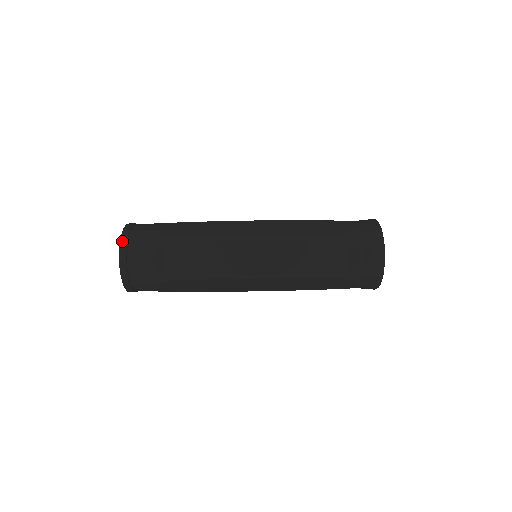
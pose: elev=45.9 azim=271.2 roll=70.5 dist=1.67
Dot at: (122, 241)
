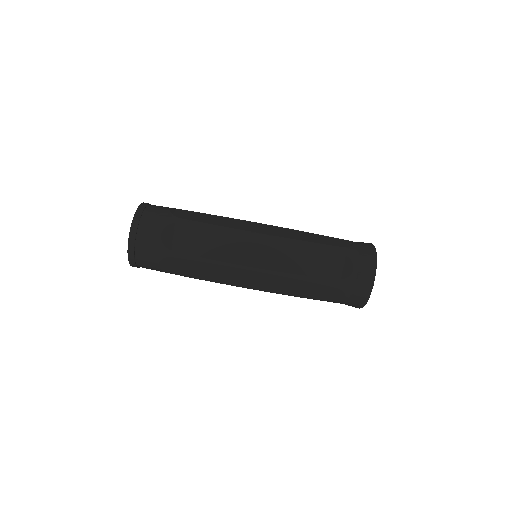
Dot at: occluded
